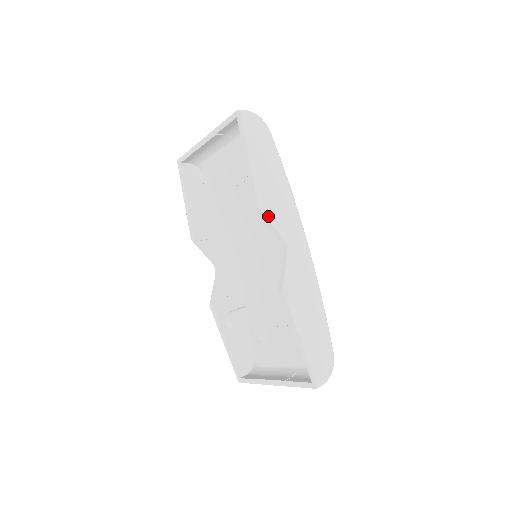
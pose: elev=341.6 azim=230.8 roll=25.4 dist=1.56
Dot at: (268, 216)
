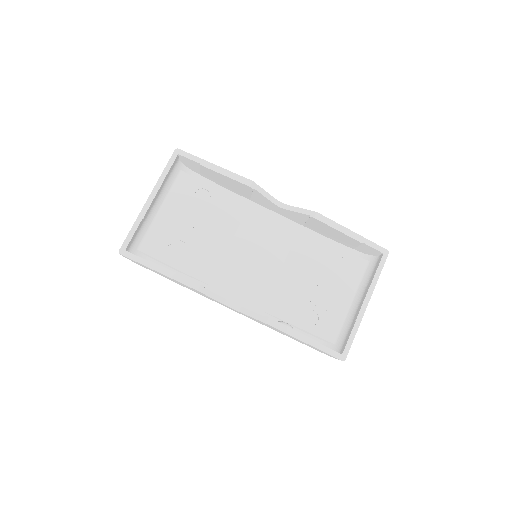
Dot at: (259, 187)
